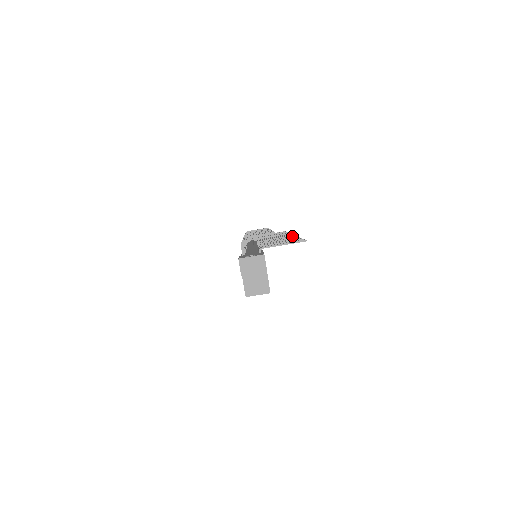
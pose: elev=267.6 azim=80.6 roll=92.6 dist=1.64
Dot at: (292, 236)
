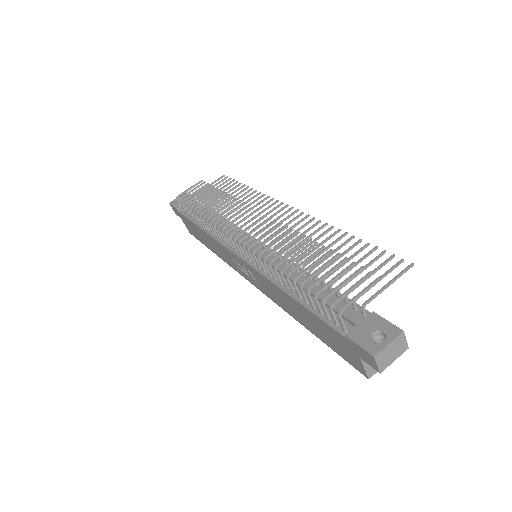
Dot at: (316, 223)
